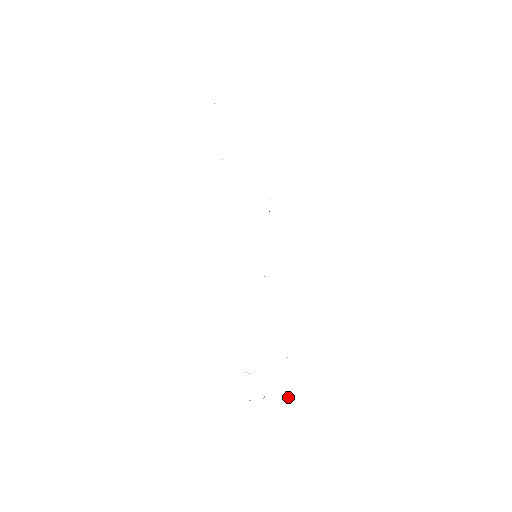
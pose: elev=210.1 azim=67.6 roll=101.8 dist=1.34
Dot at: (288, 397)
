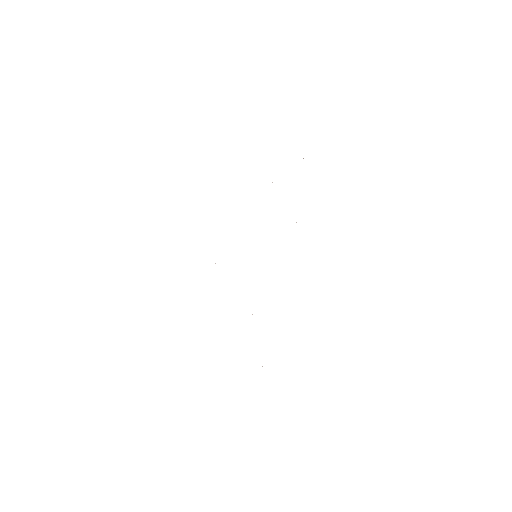
Dot at: occluded
